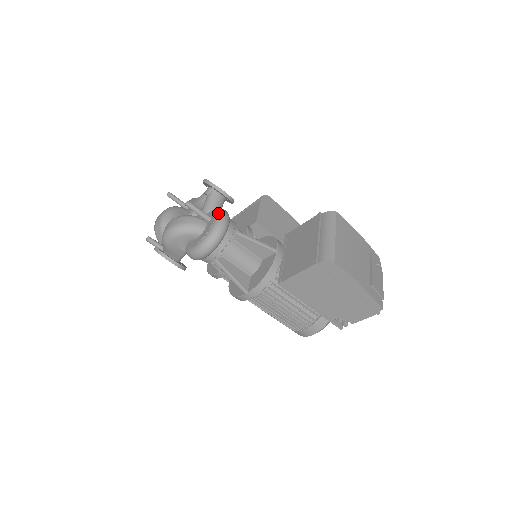
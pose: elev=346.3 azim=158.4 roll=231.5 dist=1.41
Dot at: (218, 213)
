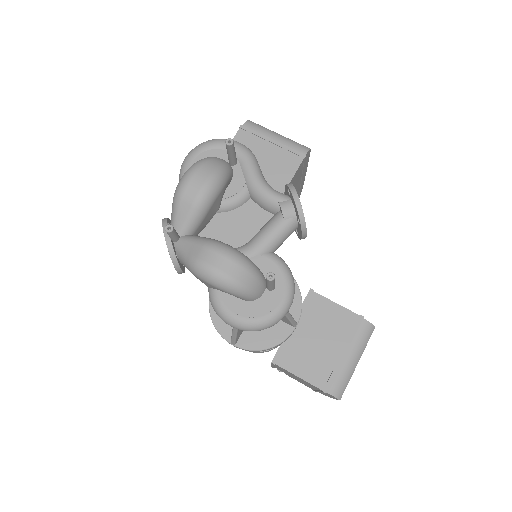
Dot at: (288, 292)
